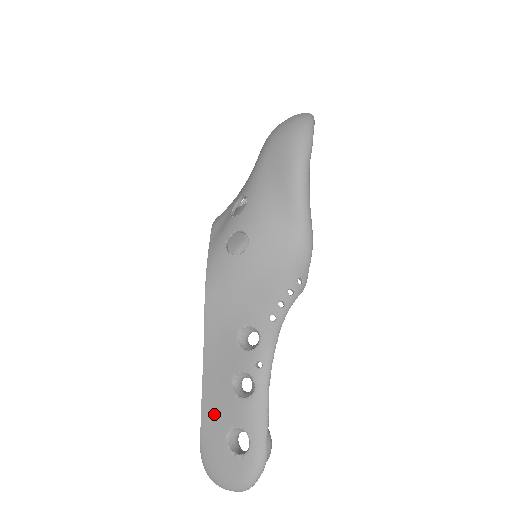
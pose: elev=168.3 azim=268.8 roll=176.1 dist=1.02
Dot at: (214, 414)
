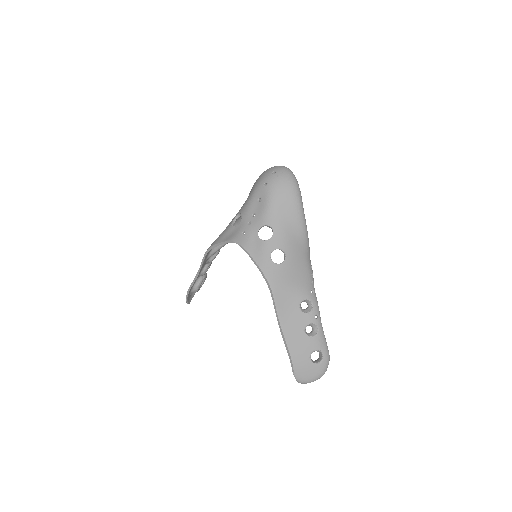
Dot at: (299, 351)
